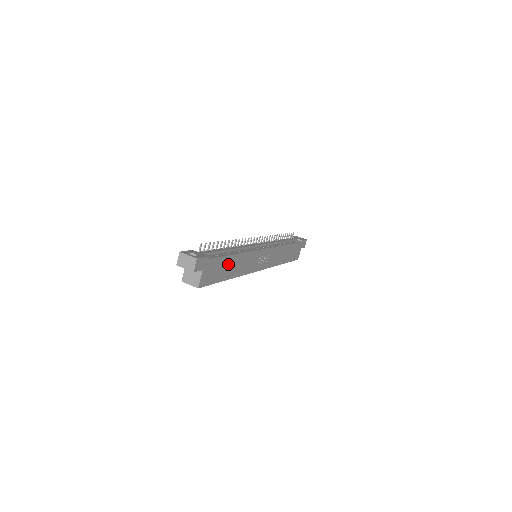
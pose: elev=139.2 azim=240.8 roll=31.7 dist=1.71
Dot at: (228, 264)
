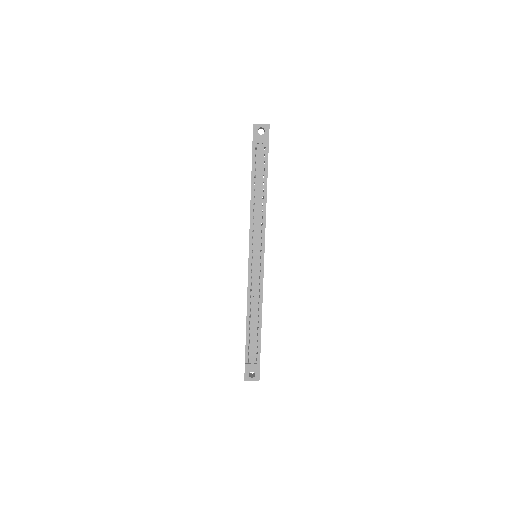
Dot at: occluded
